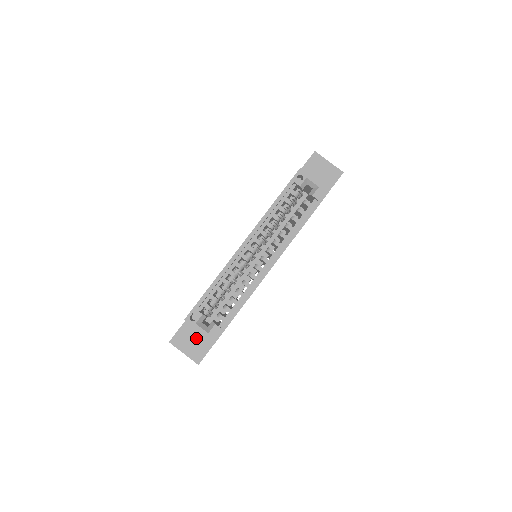
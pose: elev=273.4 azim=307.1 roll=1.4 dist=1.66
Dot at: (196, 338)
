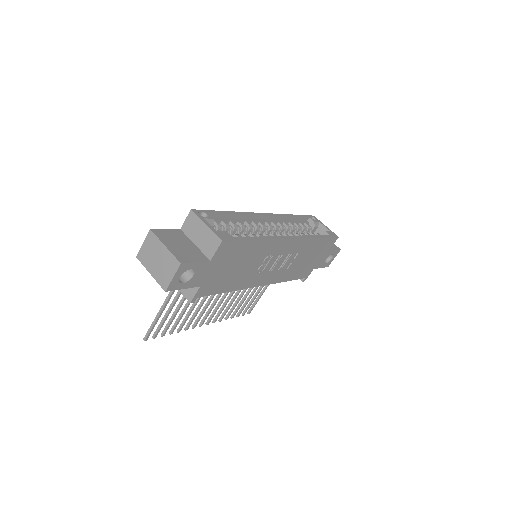
Dot at: (186, 245)
